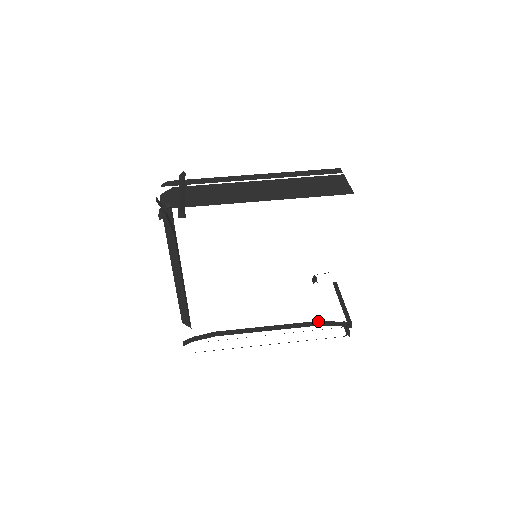
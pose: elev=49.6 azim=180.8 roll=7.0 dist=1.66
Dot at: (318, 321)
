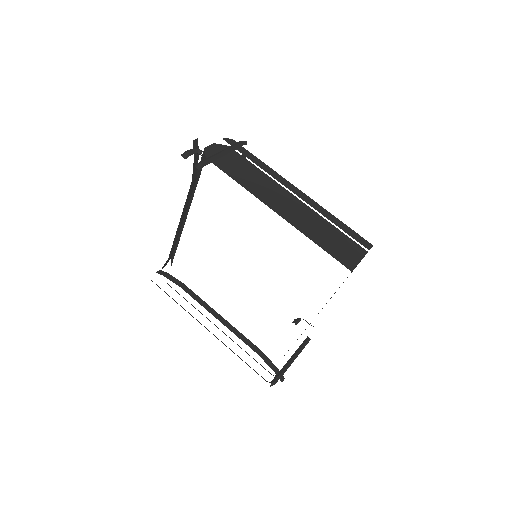
Dot at: occluded
